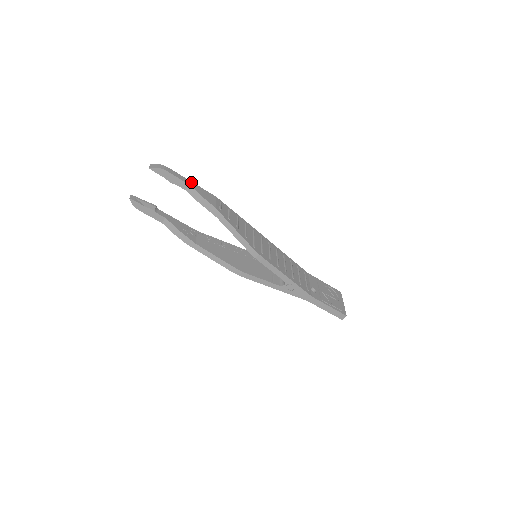
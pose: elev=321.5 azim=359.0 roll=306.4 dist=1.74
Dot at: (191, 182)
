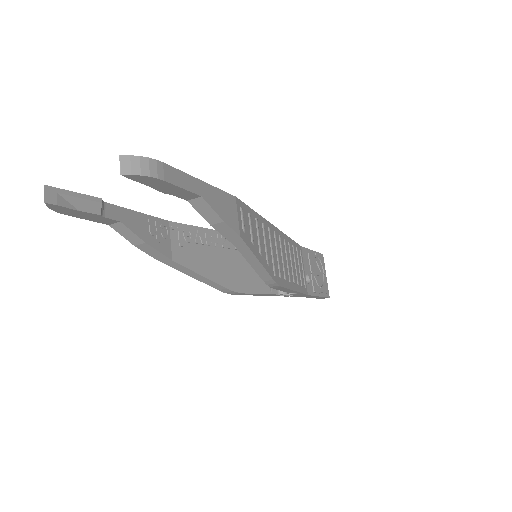
Dot at: (201, 183)
